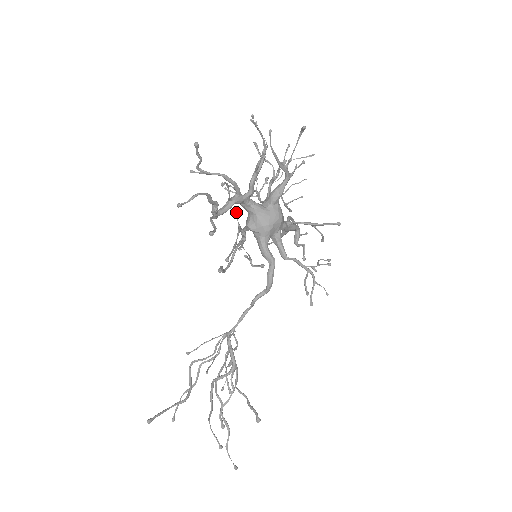
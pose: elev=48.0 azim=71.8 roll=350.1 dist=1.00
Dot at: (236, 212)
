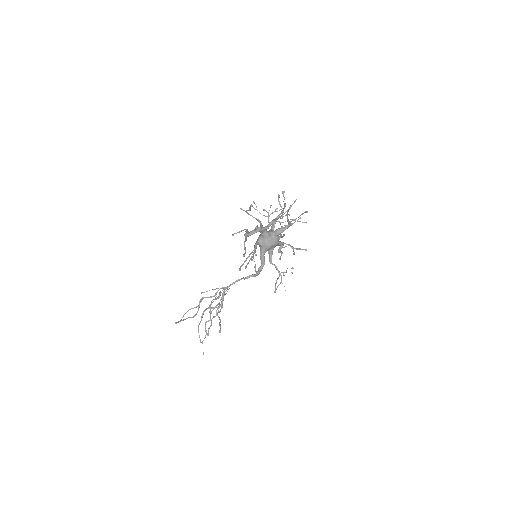
Dot at: (257, 240)
